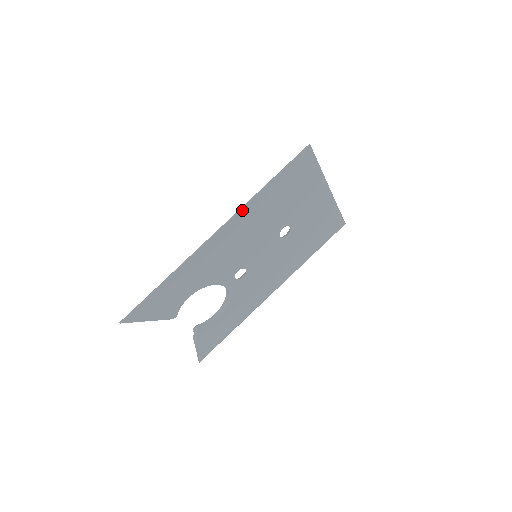
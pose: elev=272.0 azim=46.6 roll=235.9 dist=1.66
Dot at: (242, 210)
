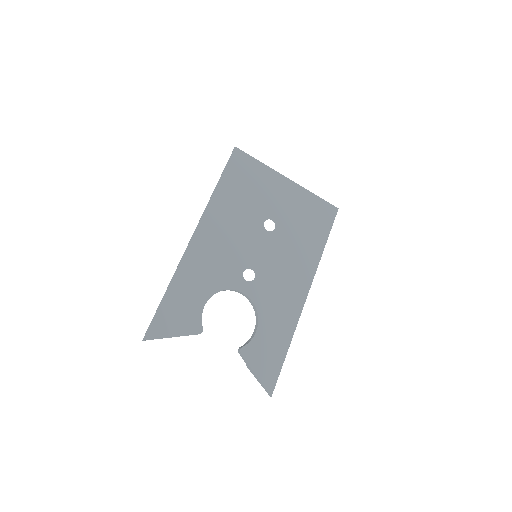
Dot at: (207, 211)
